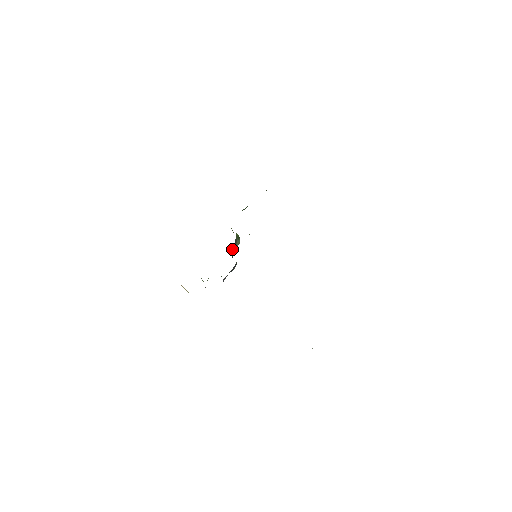
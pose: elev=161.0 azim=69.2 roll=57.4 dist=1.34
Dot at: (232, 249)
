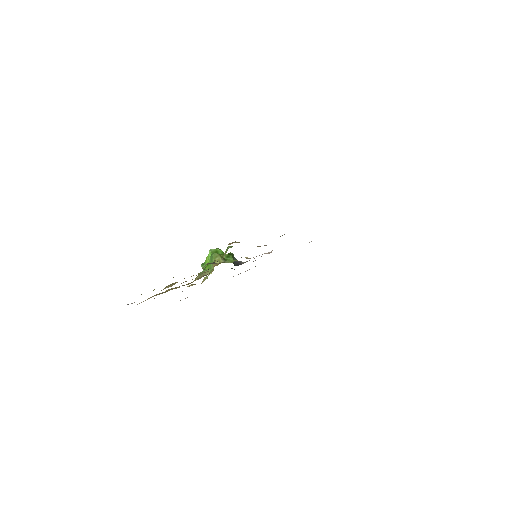
Dot at: occluded
